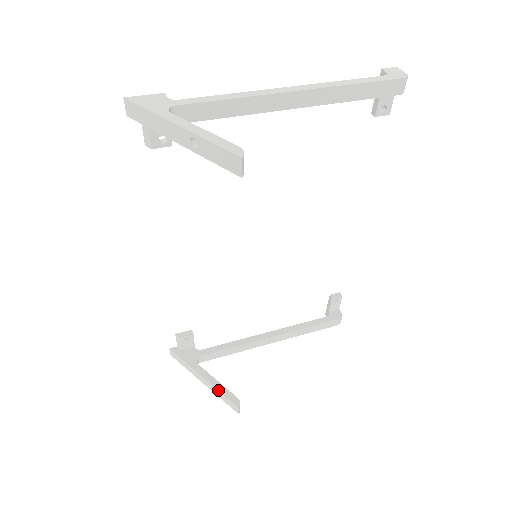
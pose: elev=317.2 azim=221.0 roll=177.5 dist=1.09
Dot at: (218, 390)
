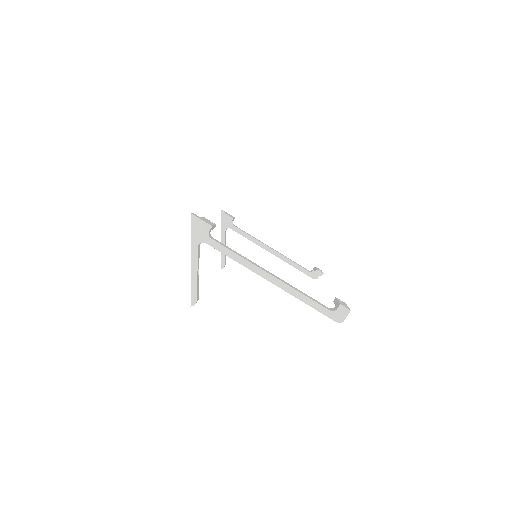
Dot at: (221, 253)
